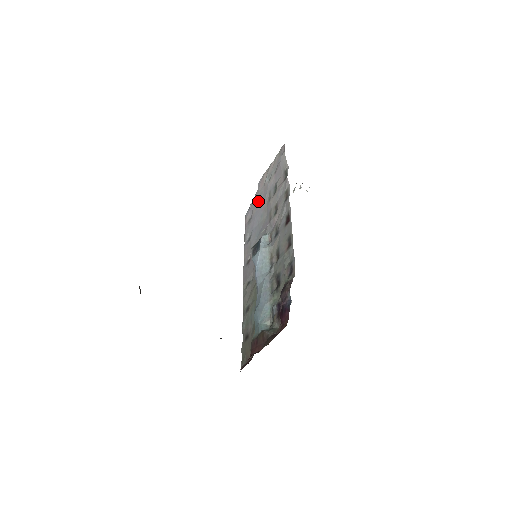
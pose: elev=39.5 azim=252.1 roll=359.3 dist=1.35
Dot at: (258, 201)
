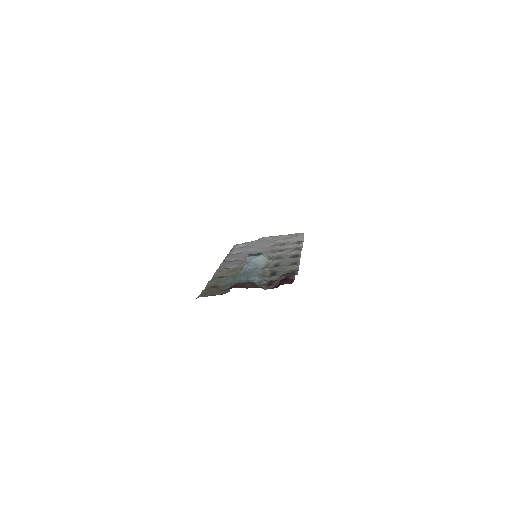
Dot at: (258, 243)
